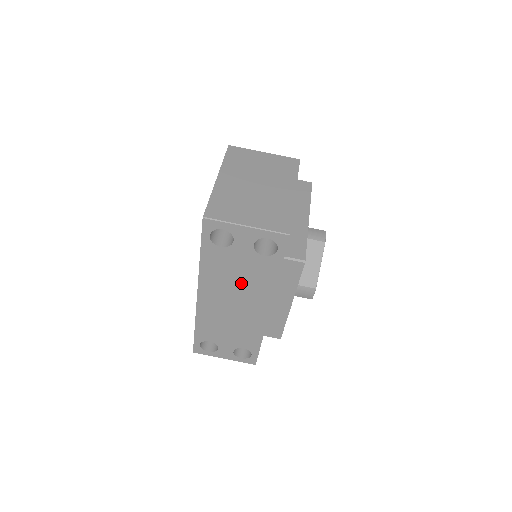
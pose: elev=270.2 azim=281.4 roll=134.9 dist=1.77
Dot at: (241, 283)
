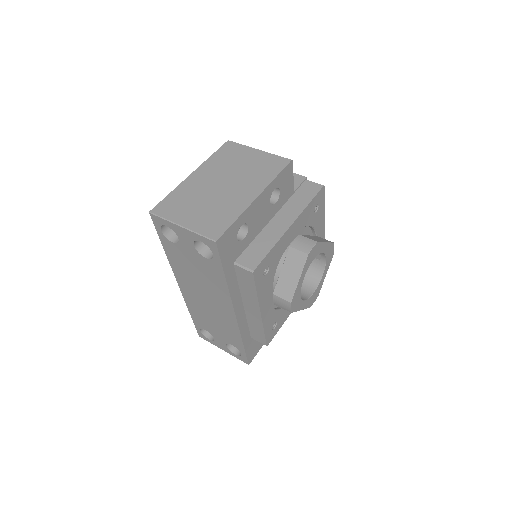
Dot at: (202, 281)
